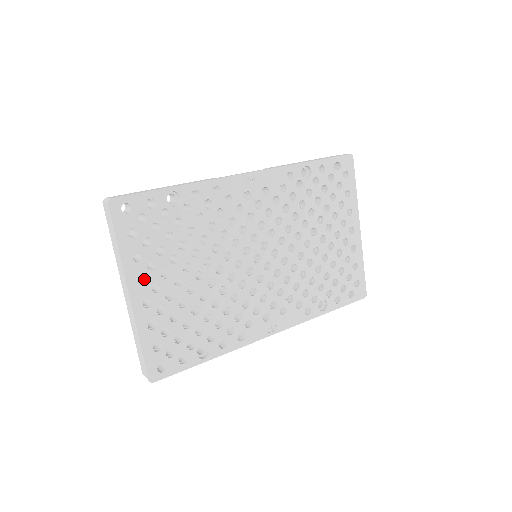
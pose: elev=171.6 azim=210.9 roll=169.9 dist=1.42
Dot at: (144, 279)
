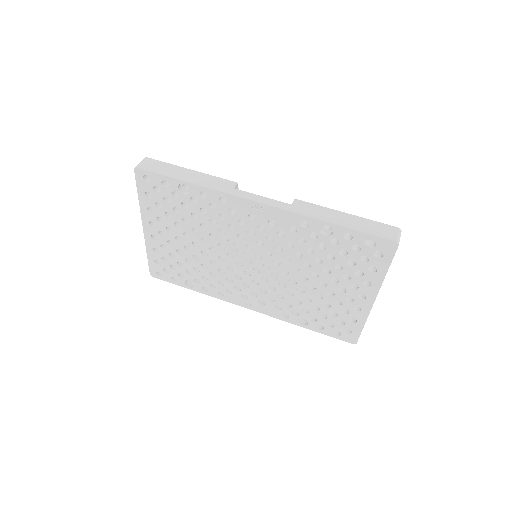
Dot at: occluded
